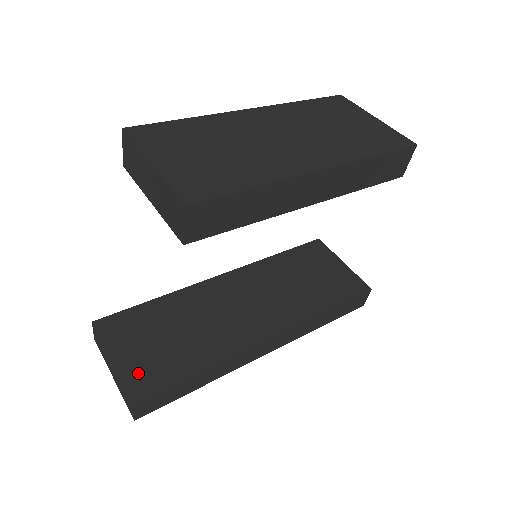
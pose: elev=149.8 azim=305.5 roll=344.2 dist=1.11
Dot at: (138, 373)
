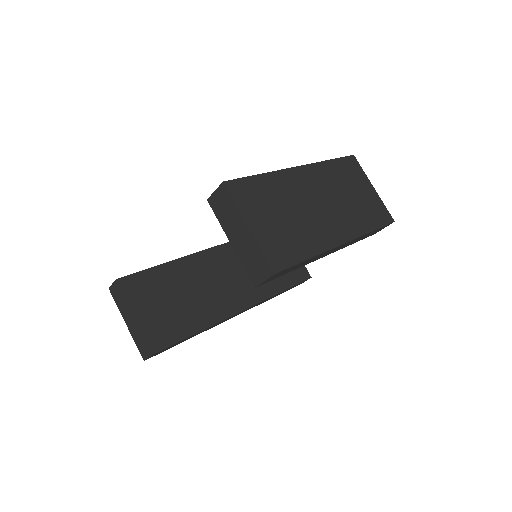
Dot at: (155, 329)
